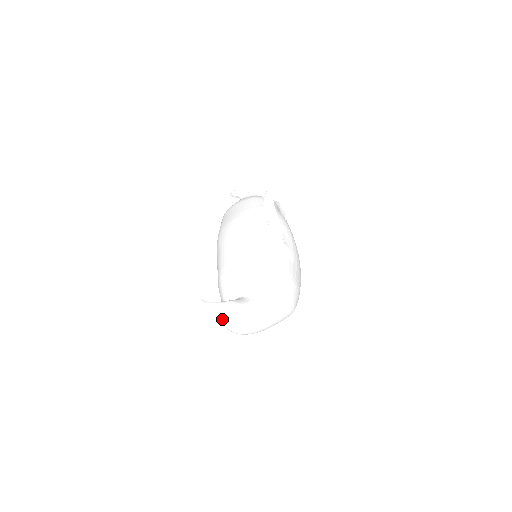
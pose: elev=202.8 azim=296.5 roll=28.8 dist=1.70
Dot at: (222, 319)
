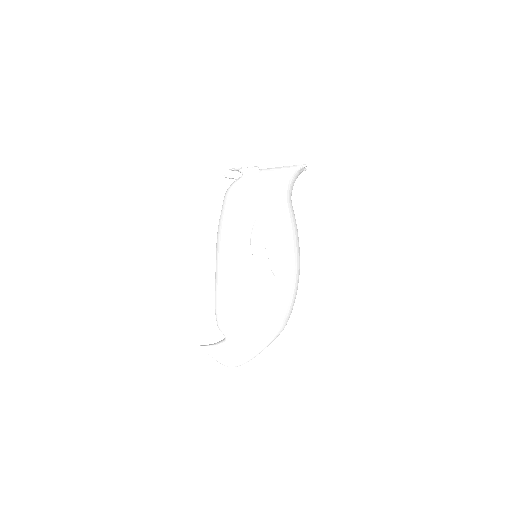
Dot at: occluded
